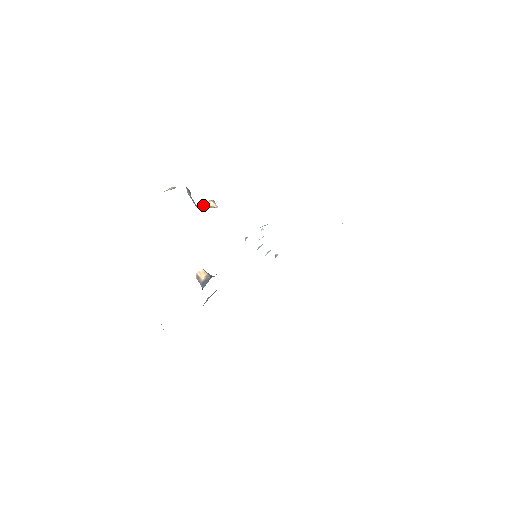
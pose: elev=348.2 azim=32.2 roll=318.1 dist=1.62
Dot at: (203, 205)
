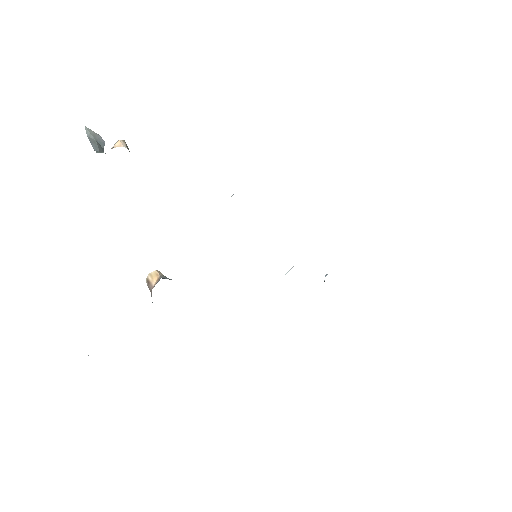
Dot at: occluded
